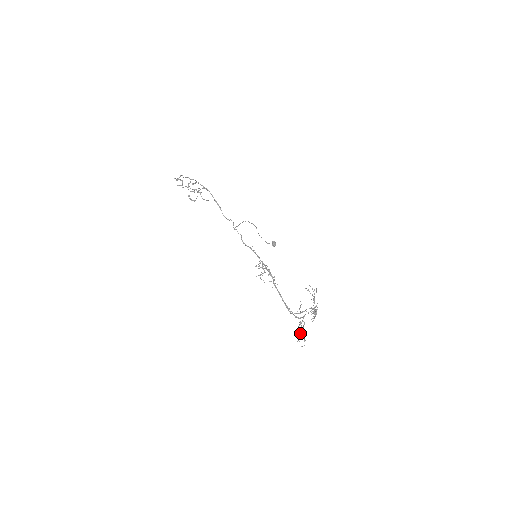
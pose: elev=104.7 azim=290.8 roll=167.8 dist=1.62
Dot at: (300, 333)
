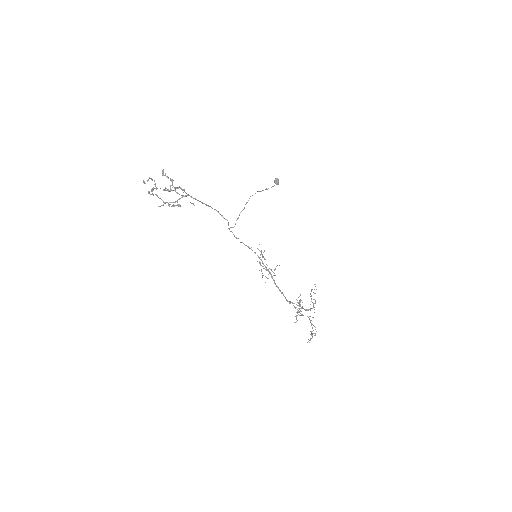
Dot at: occluded
